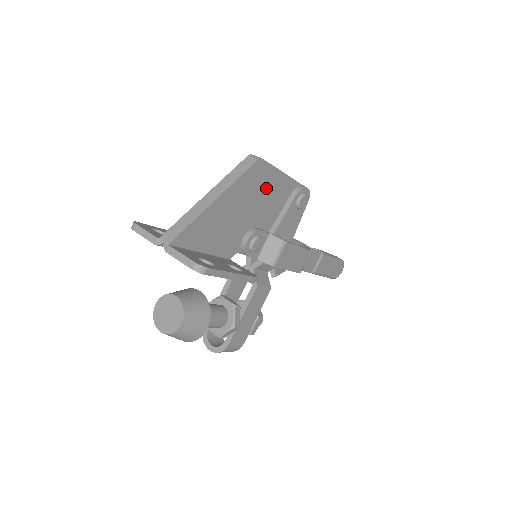
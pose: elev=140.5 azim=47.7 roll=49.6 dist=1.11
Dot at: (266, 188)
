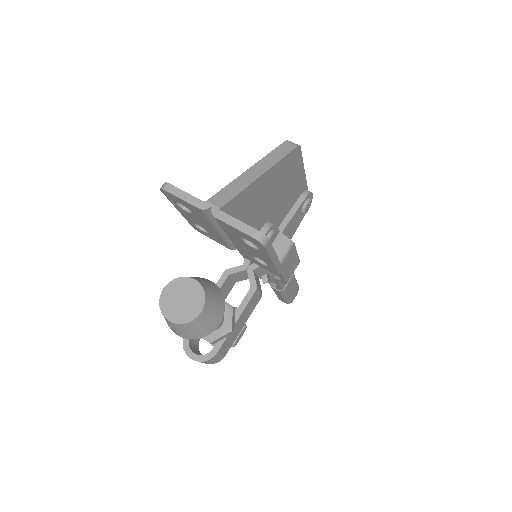
Dot at: (291, 180)
